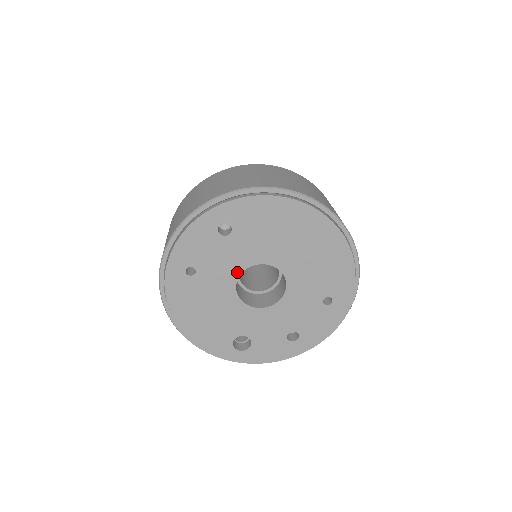
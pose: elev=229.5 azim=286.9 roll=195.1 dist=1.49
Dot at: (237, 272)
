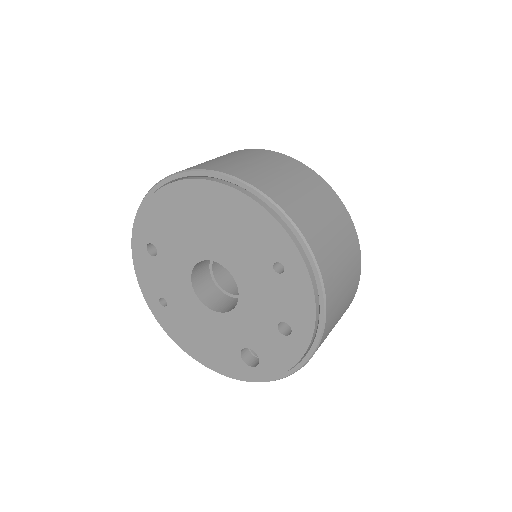
Dot at: (188, 283)
